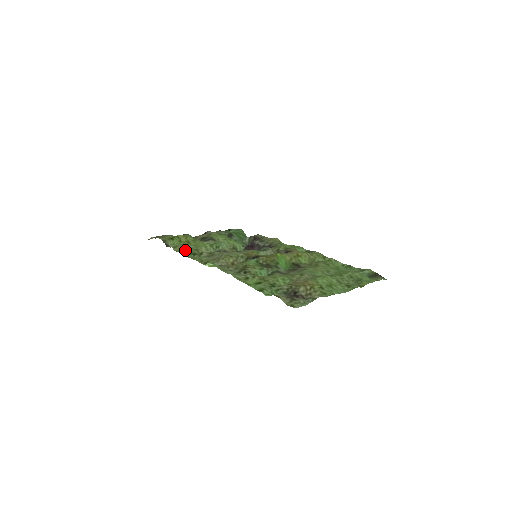
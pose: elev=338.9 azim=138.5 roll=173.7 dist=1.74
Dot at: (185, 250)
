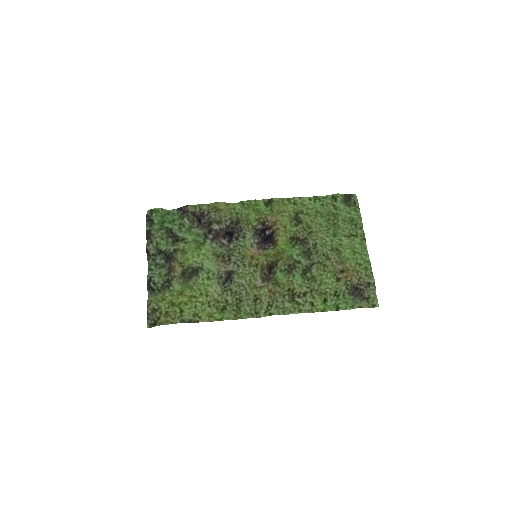
Dot at: (211, 311)
